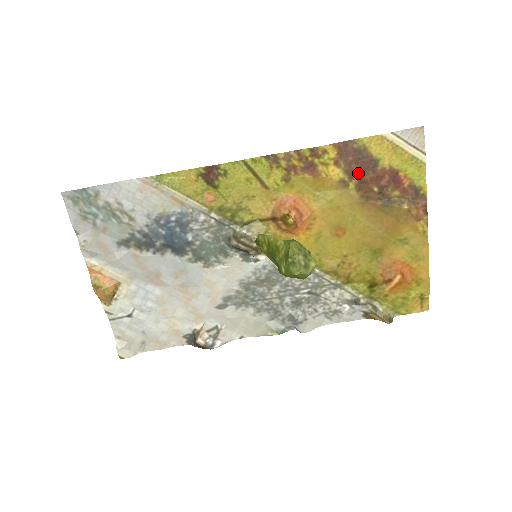
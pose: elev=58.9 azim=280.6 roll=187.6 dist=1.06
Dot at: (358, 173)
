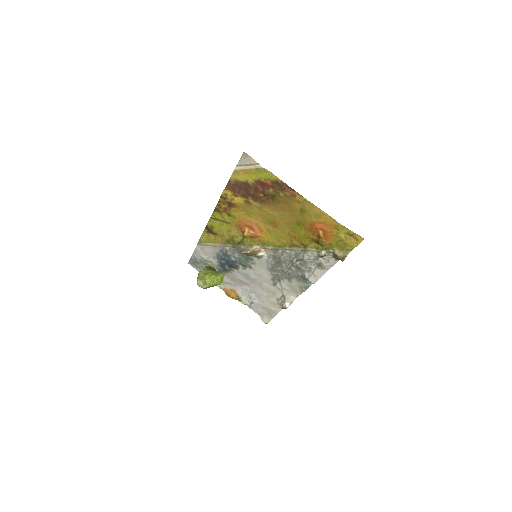
Dot at: (247, 193)
